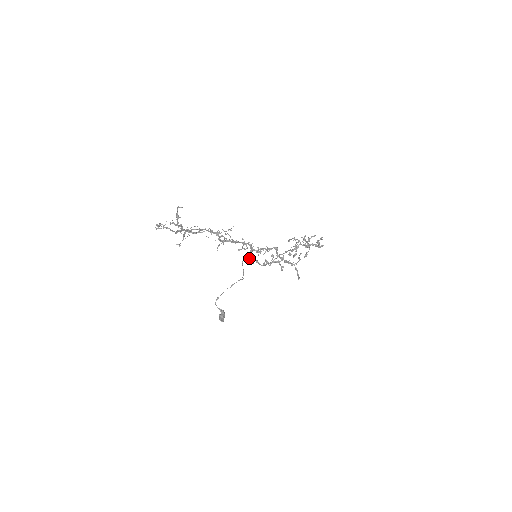
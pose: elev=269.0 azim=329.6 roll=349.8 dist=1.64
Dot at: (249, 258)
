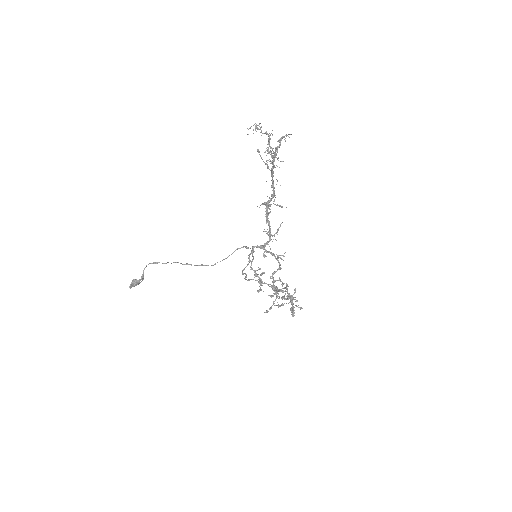
Dot at: (252, 250)
